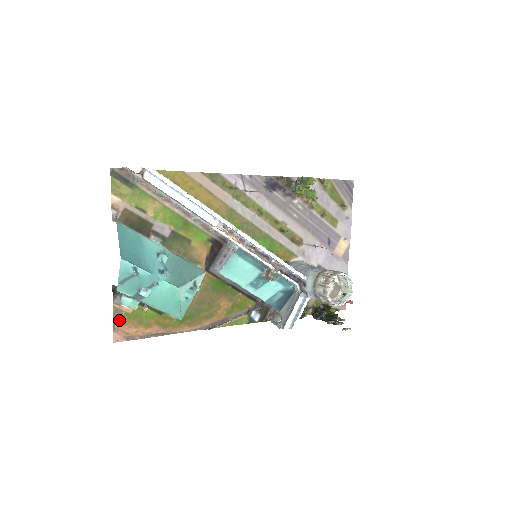
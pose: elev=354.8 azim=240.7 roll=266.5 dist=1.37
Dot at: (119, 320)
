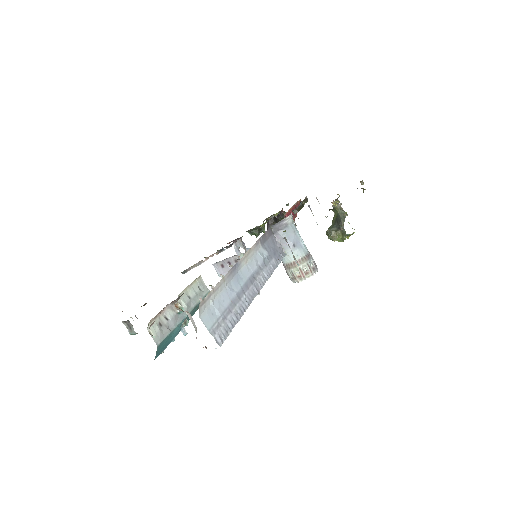
Dot at: occluded
